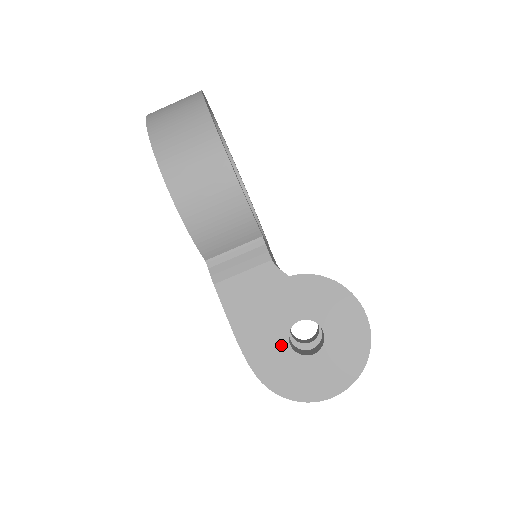
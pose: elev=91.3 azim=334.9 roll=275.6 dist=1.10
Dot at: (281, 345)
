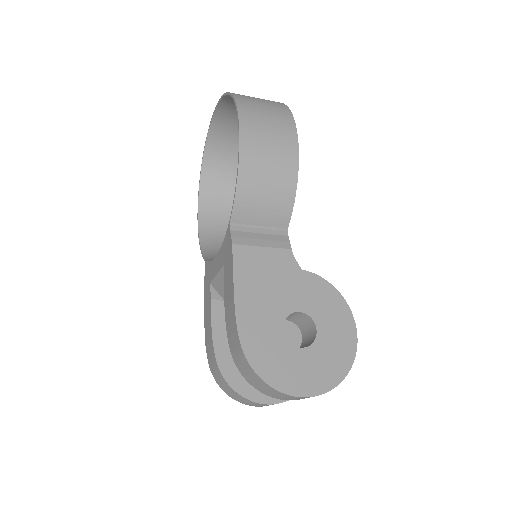
Dot at: (275, 326)
